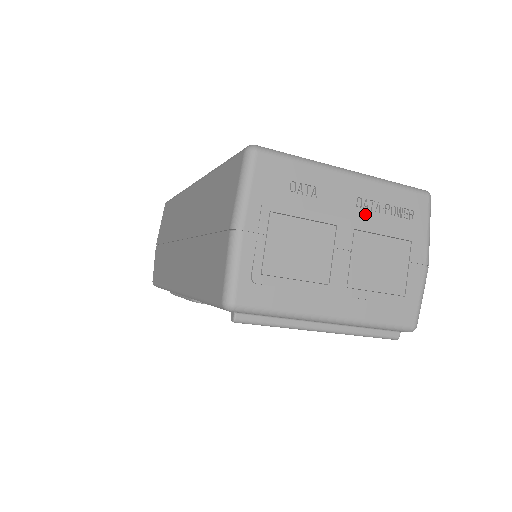
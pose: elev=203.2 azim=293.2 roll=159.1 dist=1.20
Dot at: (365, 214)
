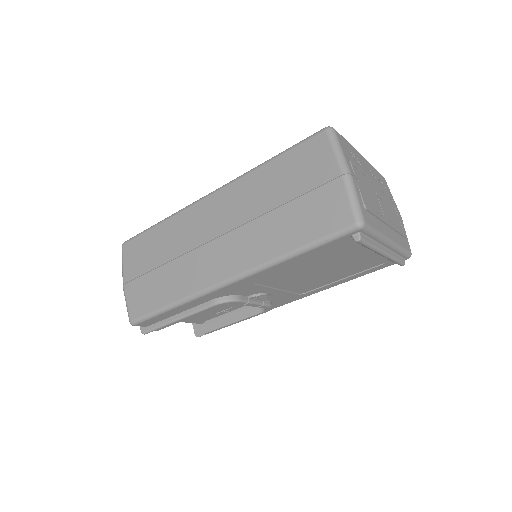
Dot at: (375, 180)
